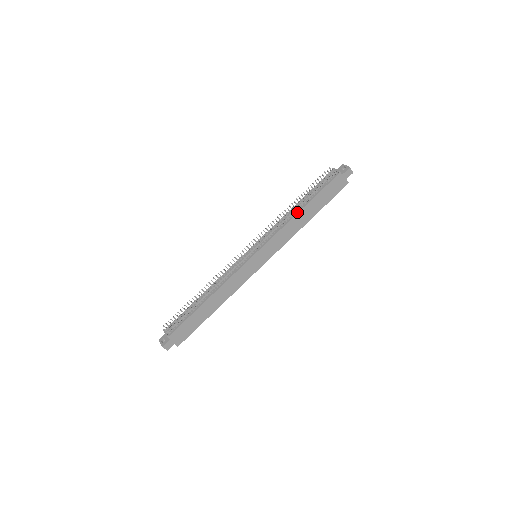
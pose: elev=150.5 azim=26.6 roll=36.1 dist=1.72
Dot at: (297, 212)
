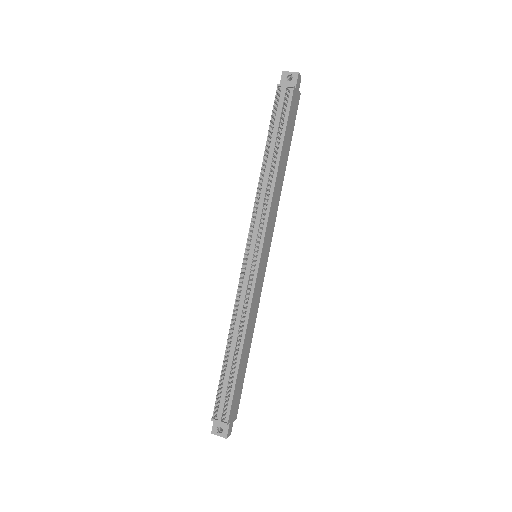
Dot at: (276, 171)
